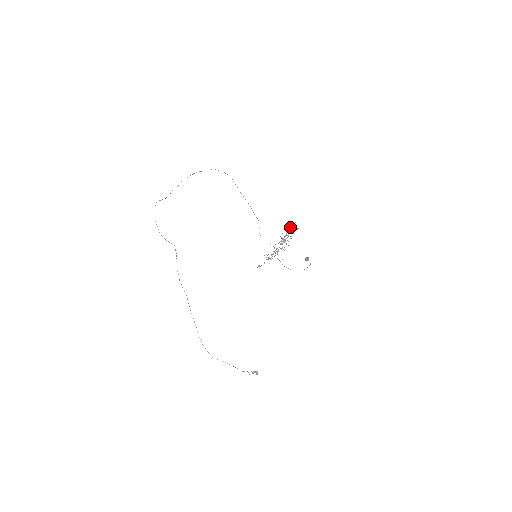
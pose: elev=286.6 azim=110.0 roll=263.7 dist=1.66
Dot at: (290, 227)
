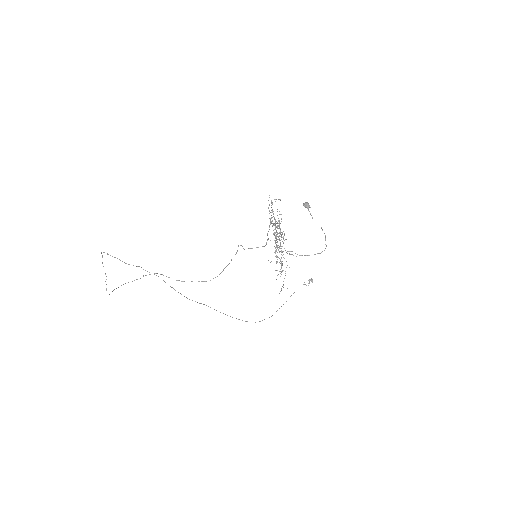
Dot at: occluded
